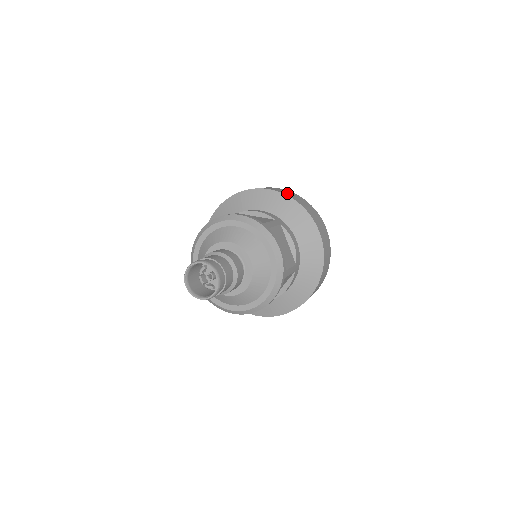
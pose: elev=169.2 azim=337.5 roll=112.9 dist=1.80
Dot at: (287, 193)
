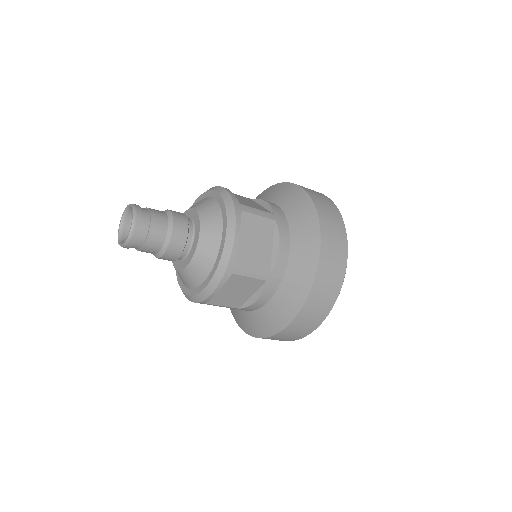
Dot at: occluded
